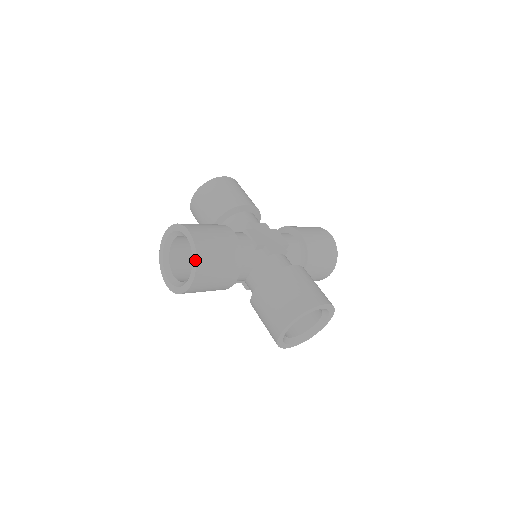
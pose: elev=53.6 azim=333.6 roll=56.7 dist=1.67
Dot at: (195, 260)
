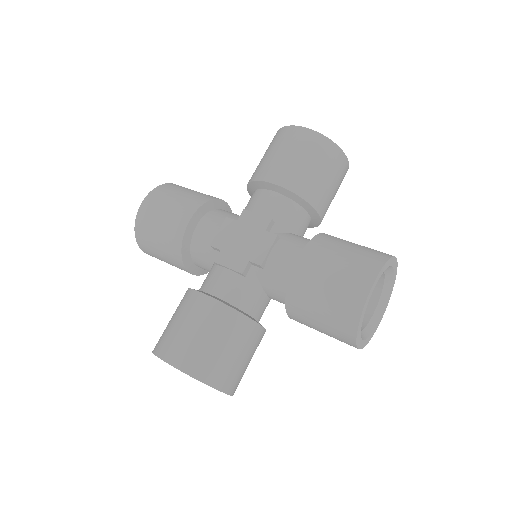
Dot at: occluded
